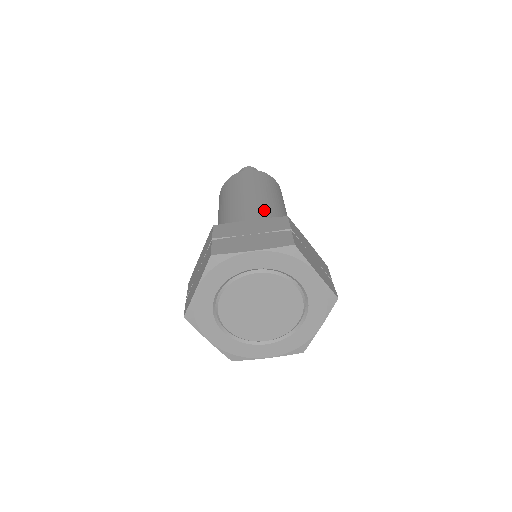
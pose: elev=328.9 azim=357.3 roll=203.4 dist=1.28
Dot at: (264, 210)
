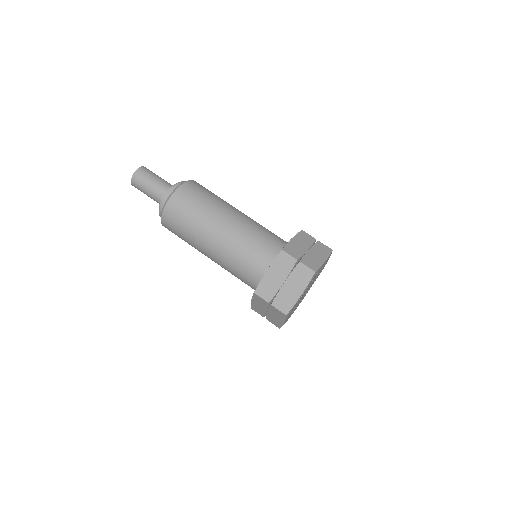
Dot at: (241, 238)
